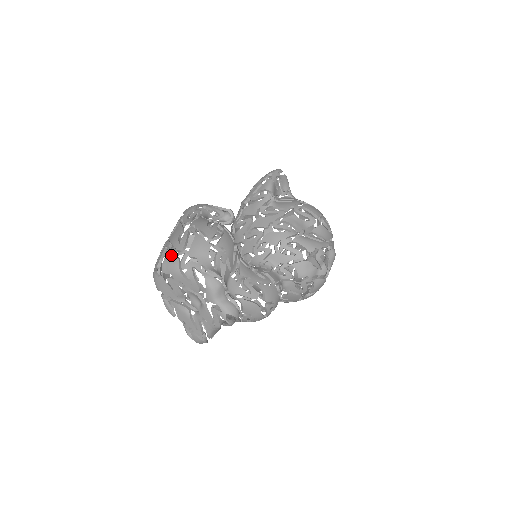
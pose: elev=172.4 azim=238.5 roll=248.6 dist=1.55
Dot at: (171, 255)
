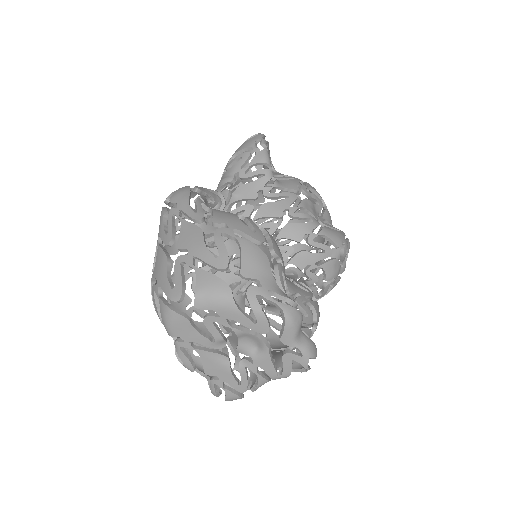
Dot at: (209, 278)
